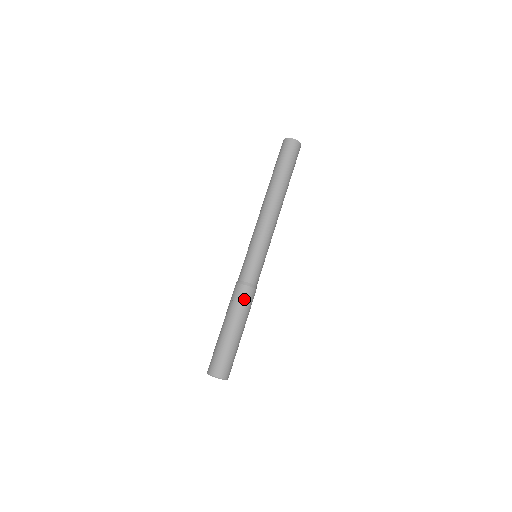
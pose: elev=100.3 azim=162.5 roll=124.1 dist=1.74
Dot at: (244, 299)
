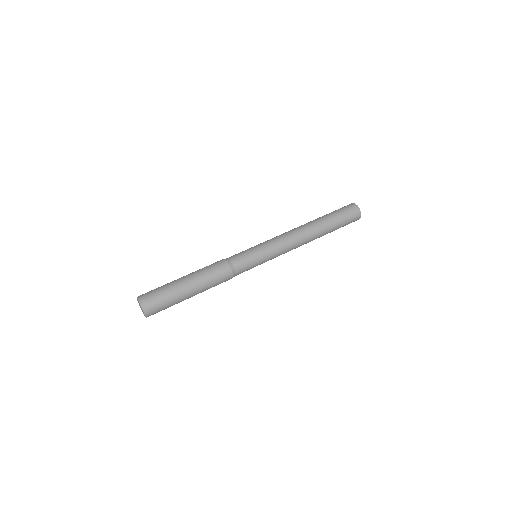
Dot at: (217, 270)
